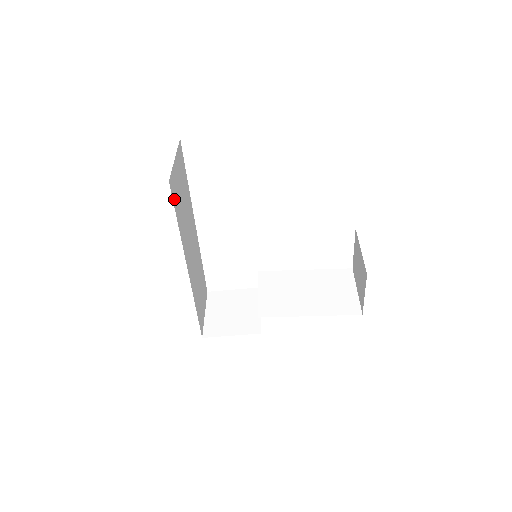
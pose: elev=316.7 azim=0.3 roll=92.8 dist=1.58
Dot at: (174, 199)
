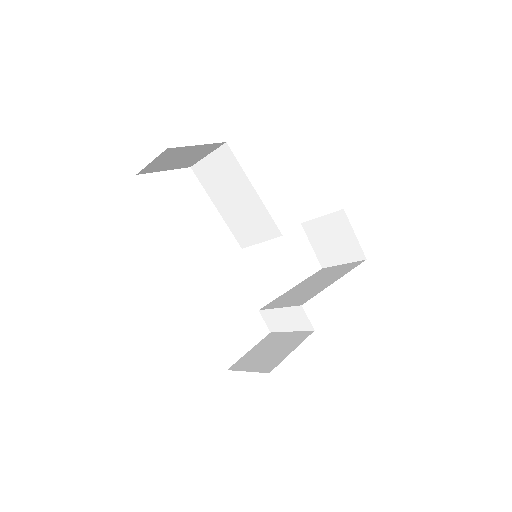
Dot at: occluded
